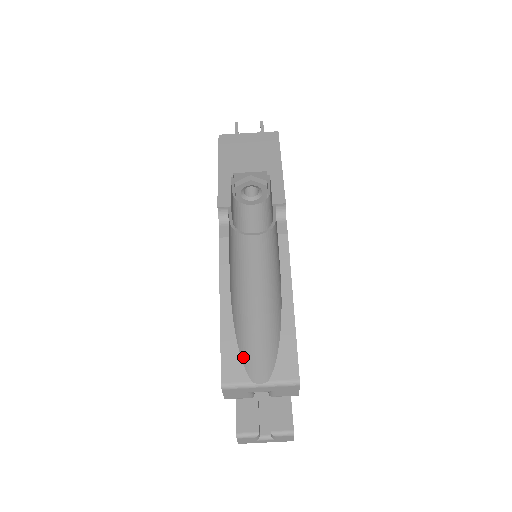
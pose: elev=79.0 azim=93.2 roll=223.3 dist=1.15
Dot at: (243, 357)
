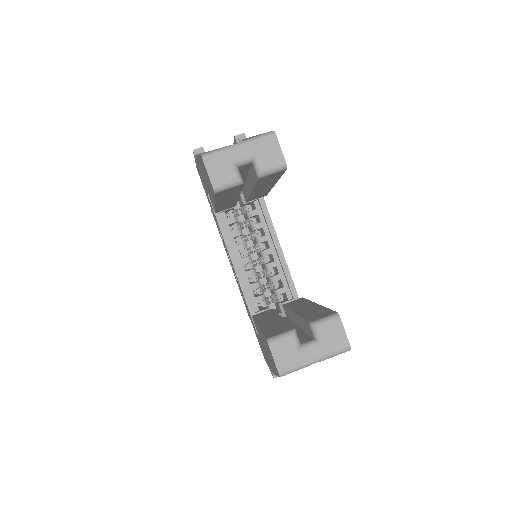
Dot at: occluded
